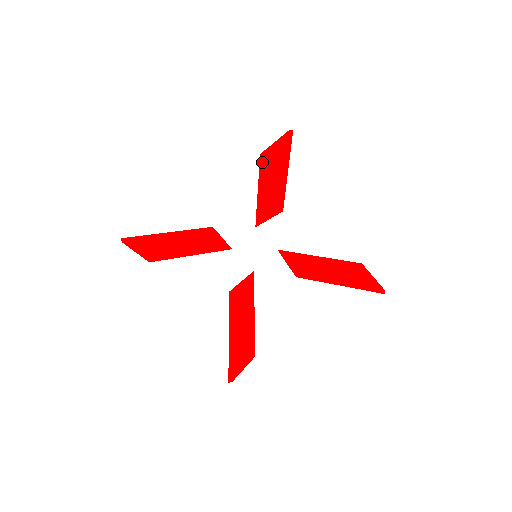
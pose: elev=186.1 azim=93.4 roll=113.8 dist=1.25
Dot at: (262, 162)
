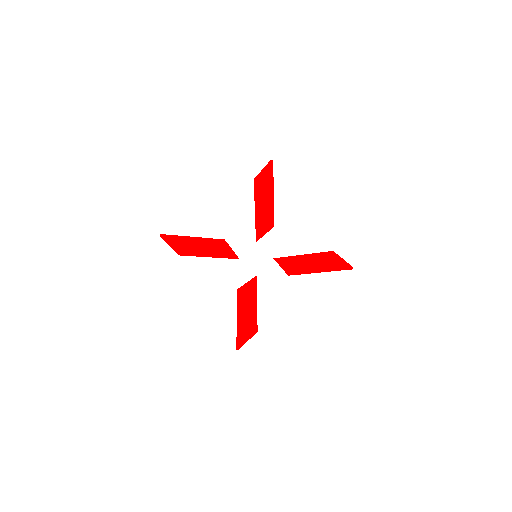
Dot at: (256, 185)
